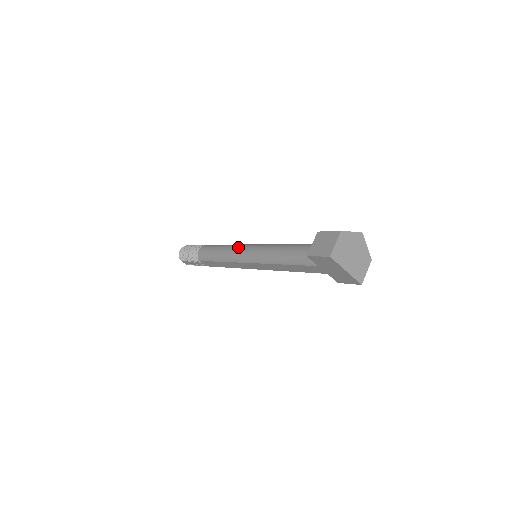
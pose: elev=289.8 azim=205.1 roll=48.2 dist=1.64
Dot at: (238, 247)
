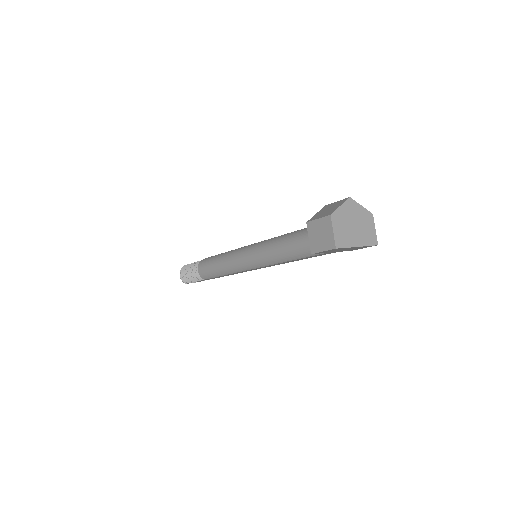
Dot at: (234, 257)
